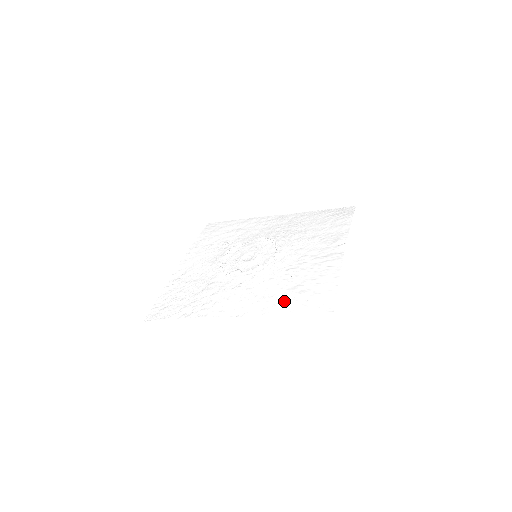
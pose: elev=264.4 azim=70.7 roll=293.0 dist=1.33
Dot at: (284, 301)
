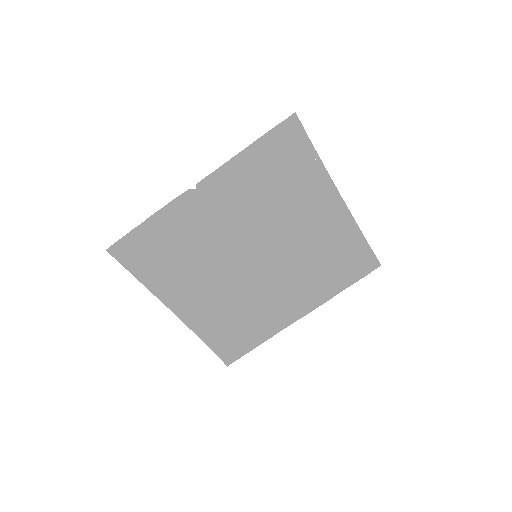
Dot at: (257, 160)
